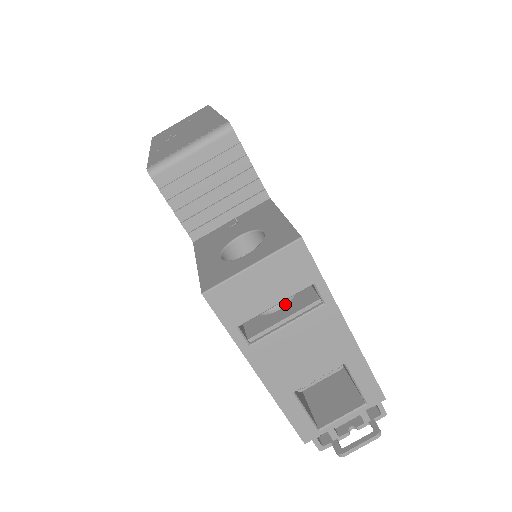
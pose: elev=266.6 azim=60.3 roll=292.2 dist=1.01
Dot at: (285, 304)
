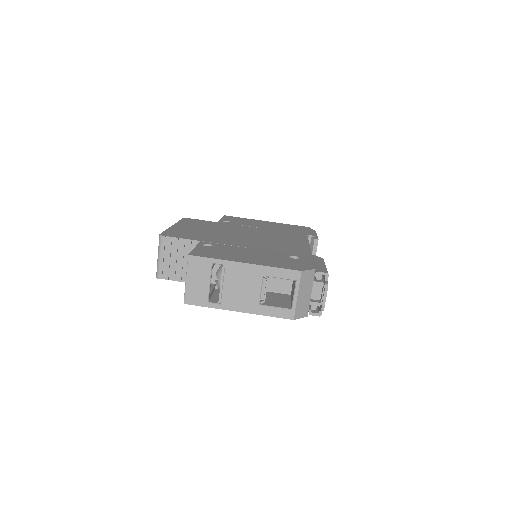
Dot at: occluded
